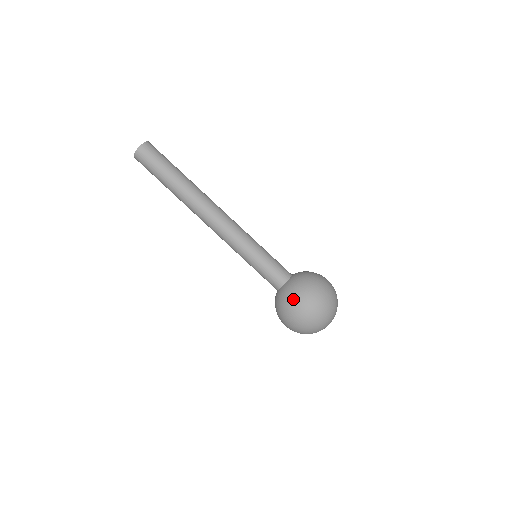
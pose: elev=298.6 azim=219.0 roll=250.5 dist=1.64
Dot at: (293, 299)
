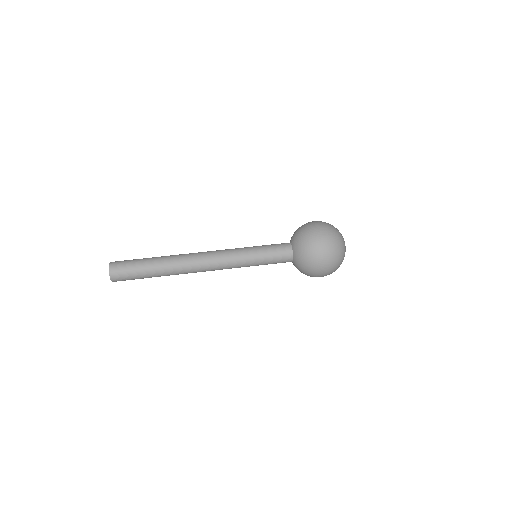
Dot at: (308, 251)
